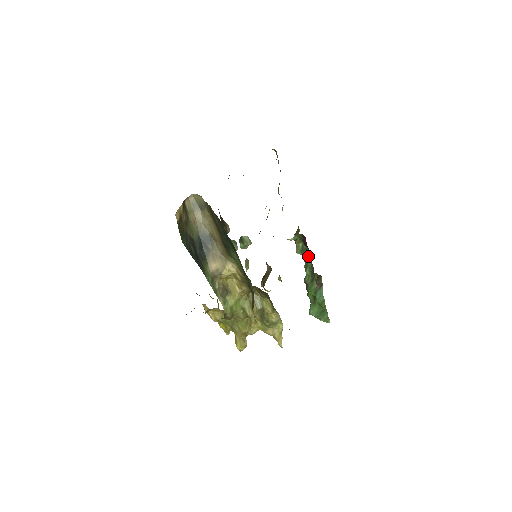
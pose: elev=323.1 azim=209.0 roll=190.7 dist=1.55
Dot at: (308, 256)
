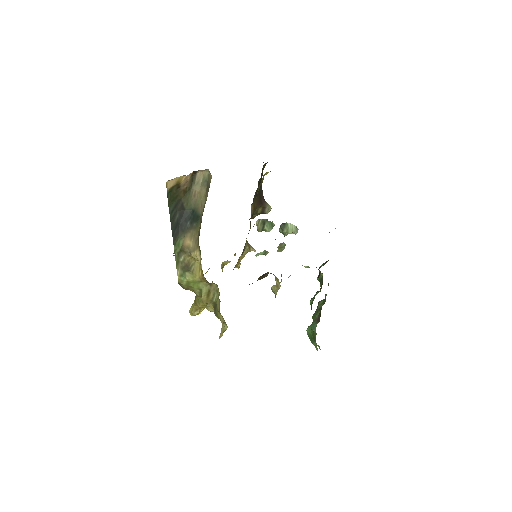
Dot at: (320, 290)
